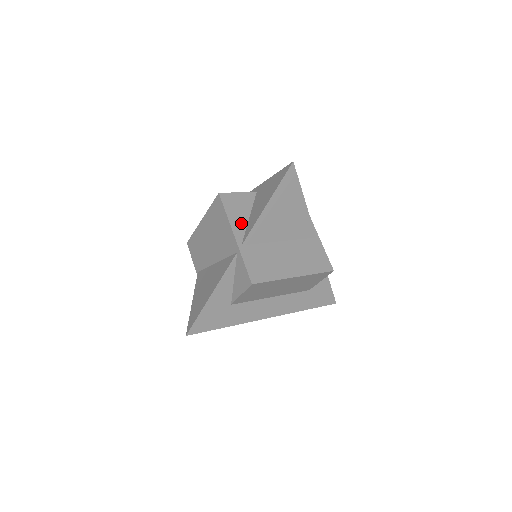
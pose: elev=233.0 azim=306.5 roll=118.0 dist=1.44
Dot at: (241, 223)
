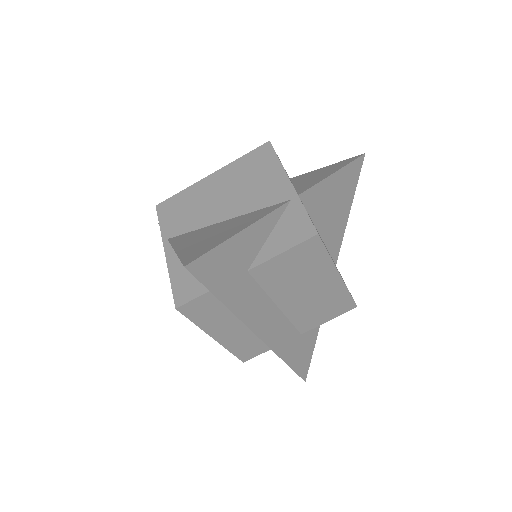
Dot at: occluded
